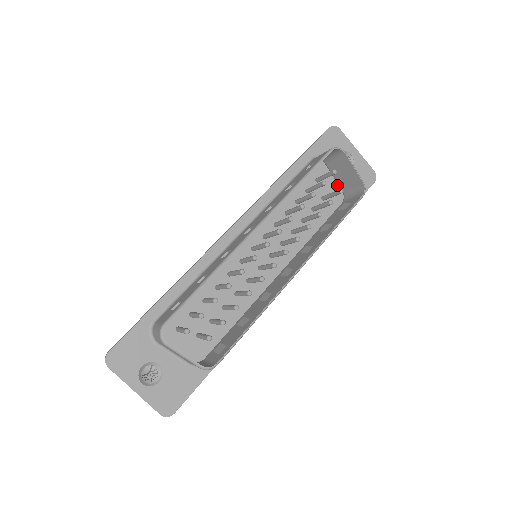
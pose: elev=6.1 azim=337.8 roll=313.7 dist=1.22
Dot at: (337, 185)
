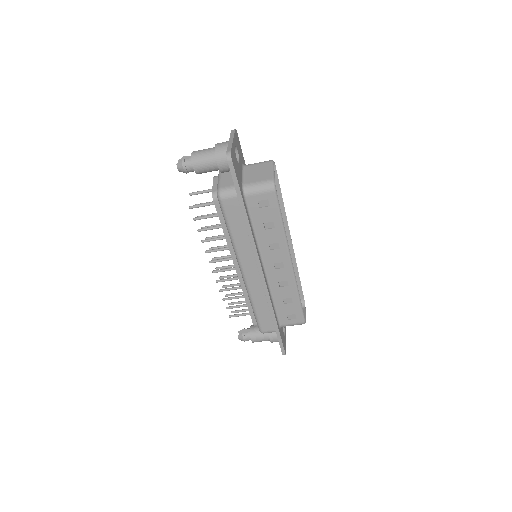
Dot at: occluded
